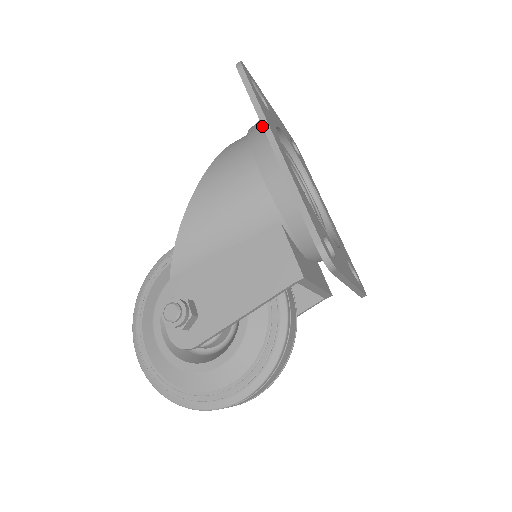
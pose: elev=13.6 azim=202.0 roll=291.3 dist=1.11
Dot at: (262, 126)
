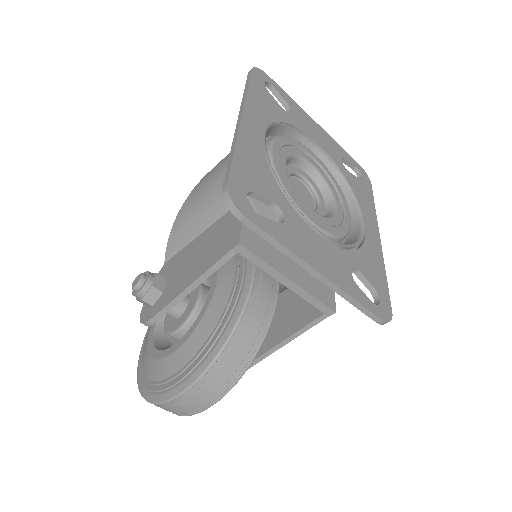
Dot at: (241, 105)
